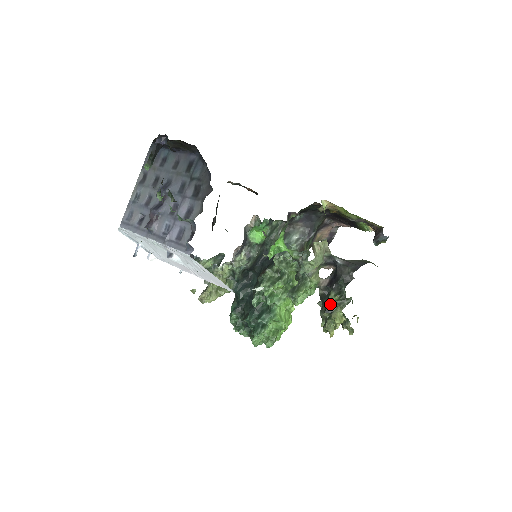
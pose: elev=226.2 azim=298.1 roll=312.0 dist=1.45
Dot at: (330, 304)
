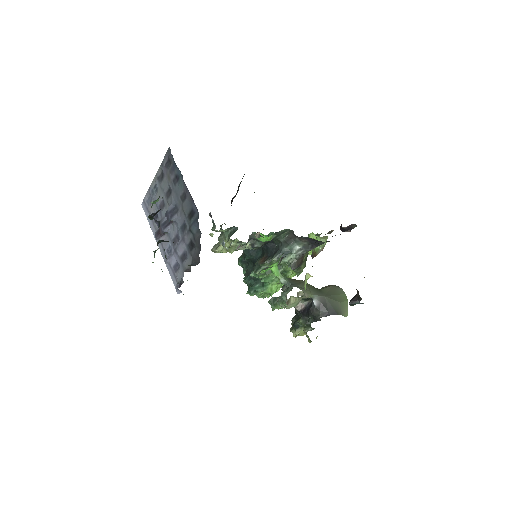
Dot at: (298, 324)
